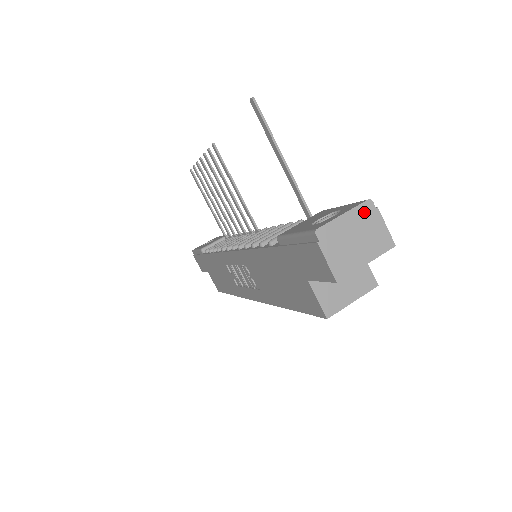
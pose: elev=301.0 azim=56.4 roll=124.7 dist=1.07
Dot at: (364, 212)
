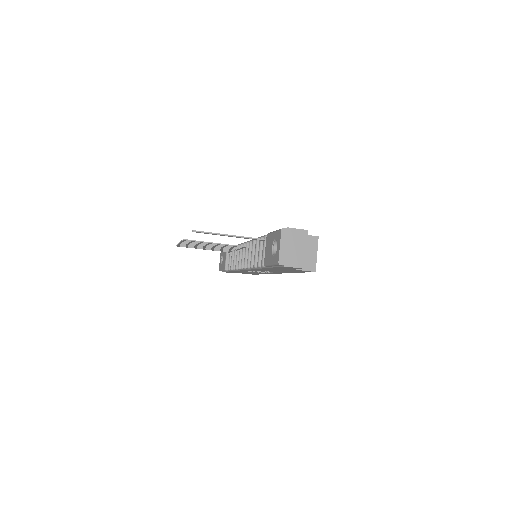
Dot at: (285, 236)
